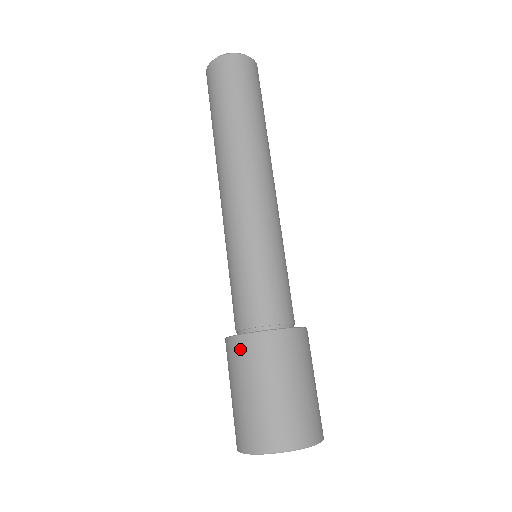
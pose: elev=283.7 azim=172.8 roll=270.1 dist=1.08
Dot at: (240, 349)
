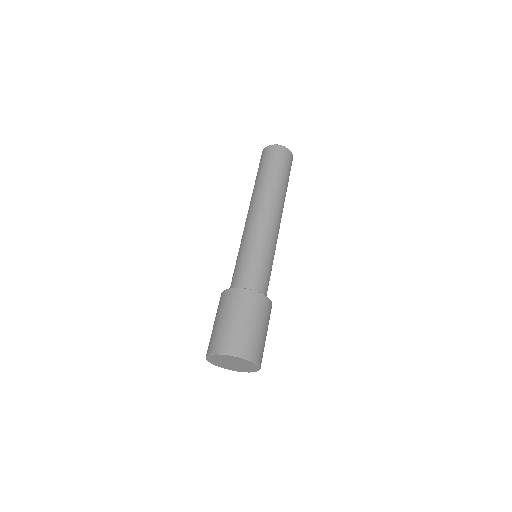
Dot at: (247, 297)
